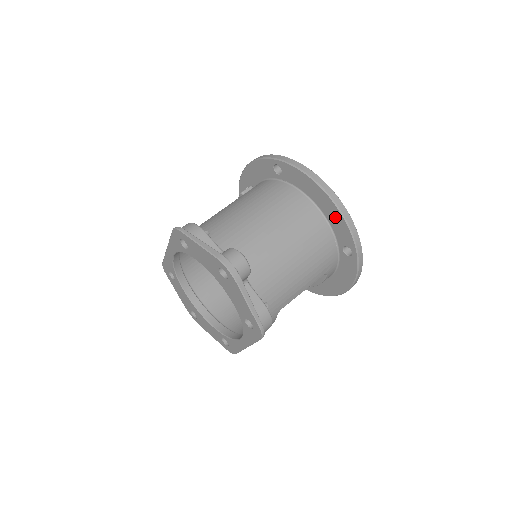
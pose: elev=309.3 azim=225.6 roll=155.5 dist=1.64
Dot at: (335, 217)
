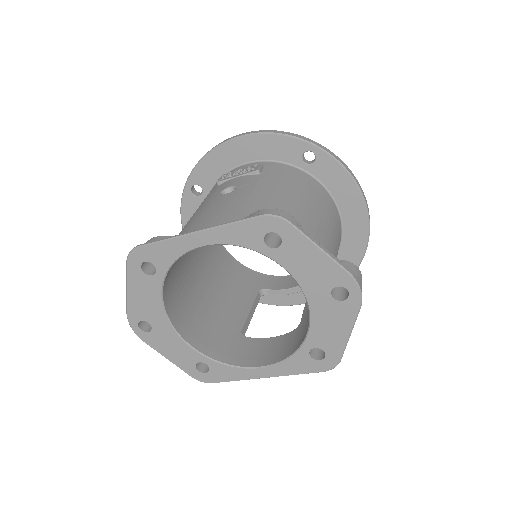
Dot at: (357, 231)
